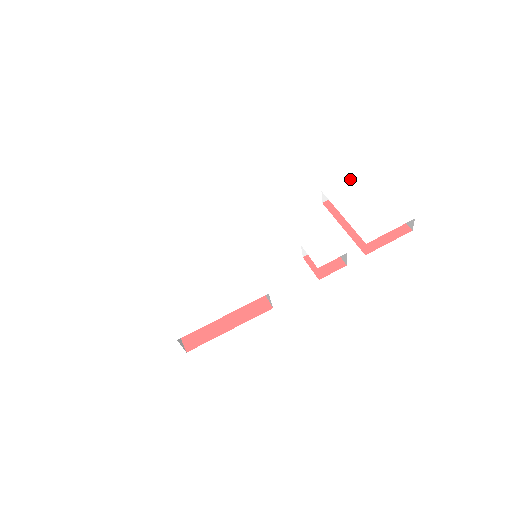
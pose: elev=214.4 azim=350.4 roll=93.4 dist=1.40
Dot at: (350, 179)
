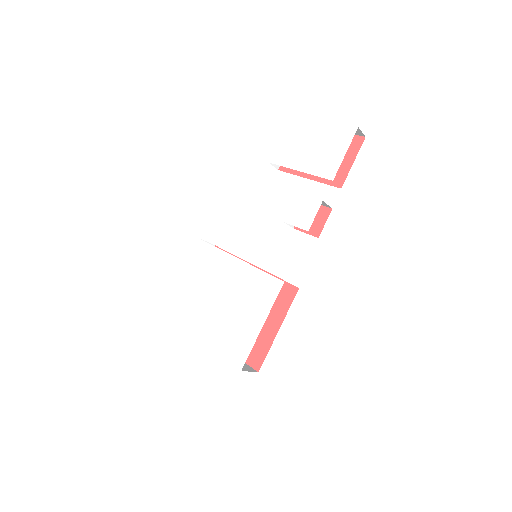
Dot at: (284, 134)
